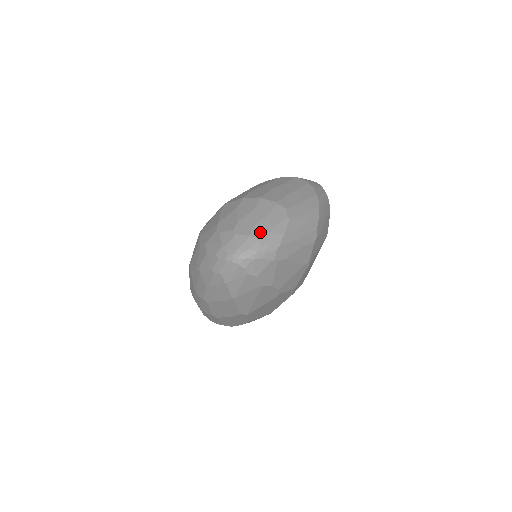
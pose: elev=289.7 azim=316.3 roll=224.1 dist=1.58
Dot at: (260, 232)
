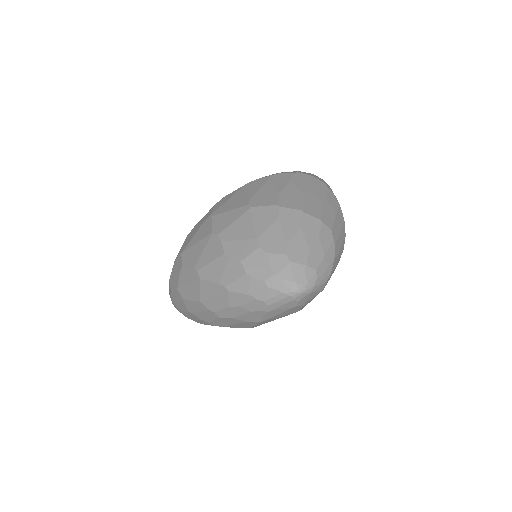
Dot at: (316, 261)
